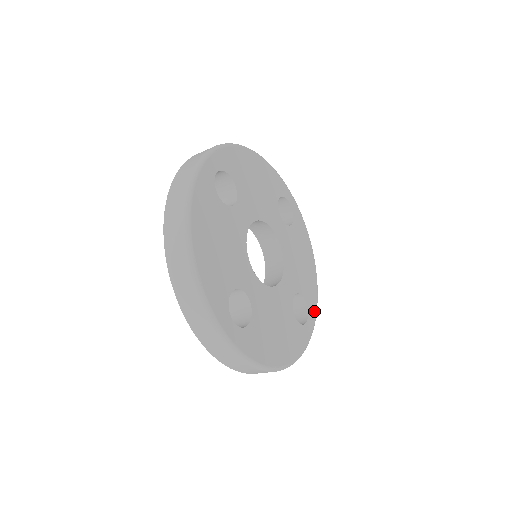
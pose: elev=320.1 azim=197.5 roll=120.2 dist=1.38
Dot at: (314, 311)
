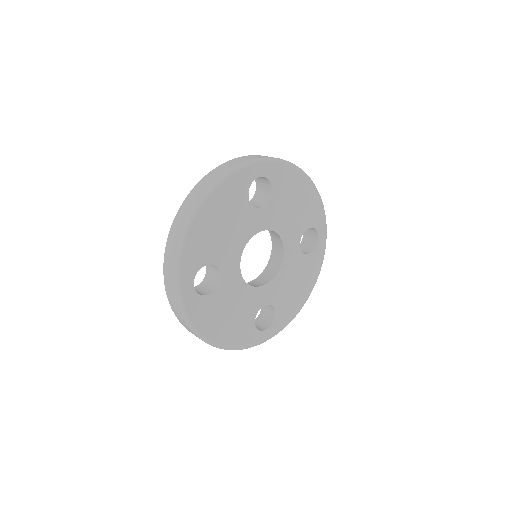
Dot at: (278, 328)
